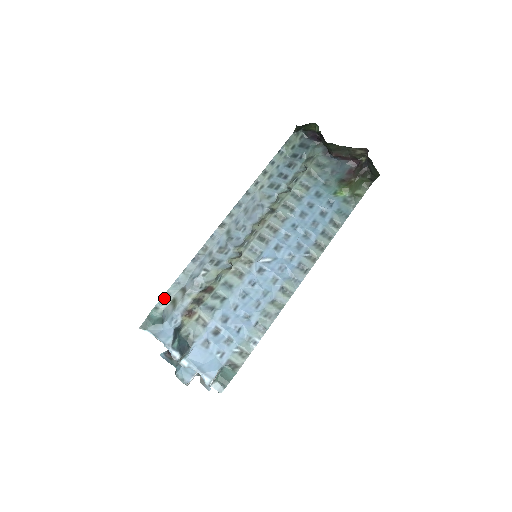
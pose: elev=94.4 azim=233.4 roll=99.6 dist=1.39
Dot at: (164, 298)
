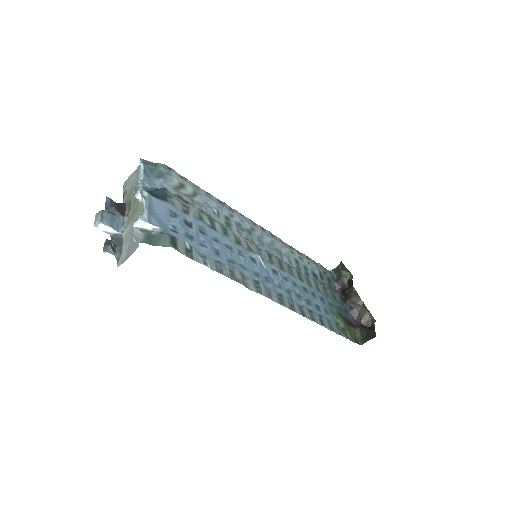
Dot at: (180, 176)
